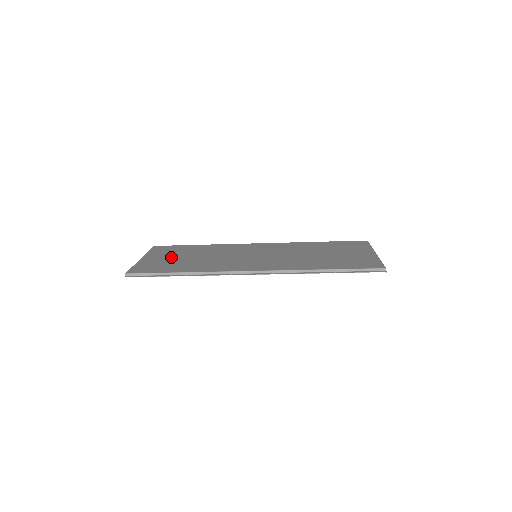
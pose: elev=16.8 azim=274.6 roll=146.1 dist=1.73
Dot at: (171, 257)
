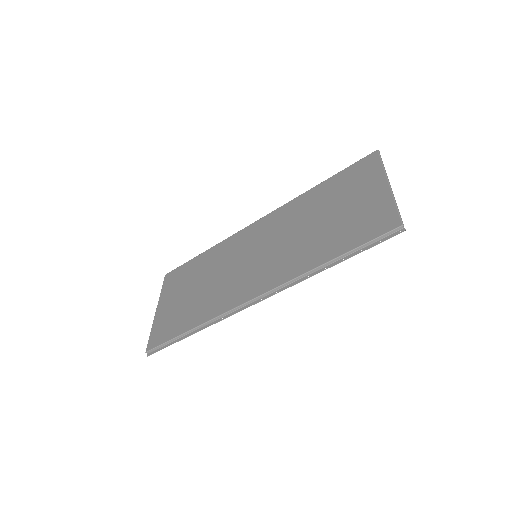
Dot at: (180, 296)
